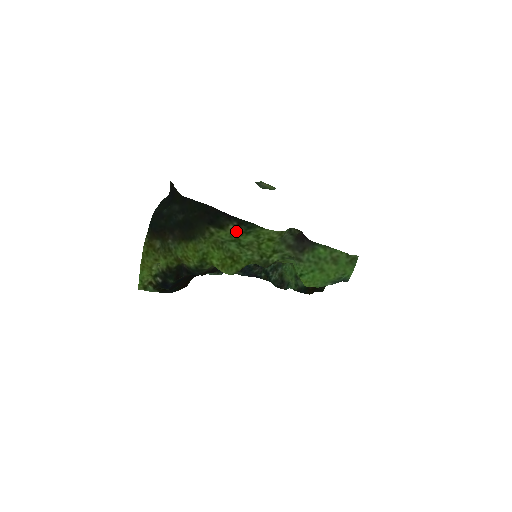
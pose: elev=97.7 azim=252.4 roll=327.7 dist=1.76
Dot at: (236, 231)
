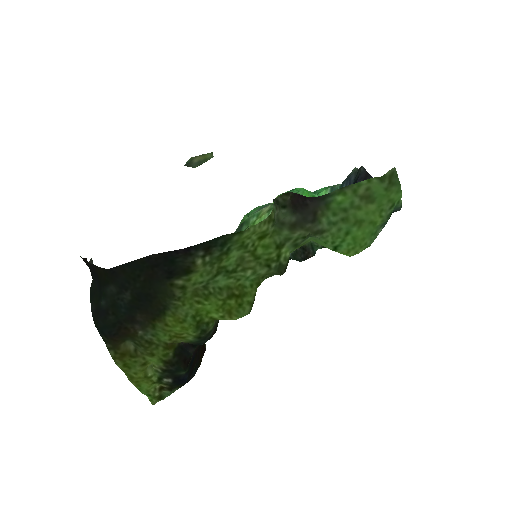
Dot at: (210, 261)
